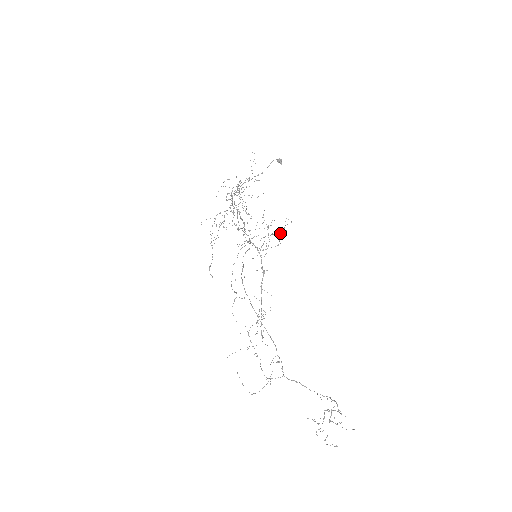
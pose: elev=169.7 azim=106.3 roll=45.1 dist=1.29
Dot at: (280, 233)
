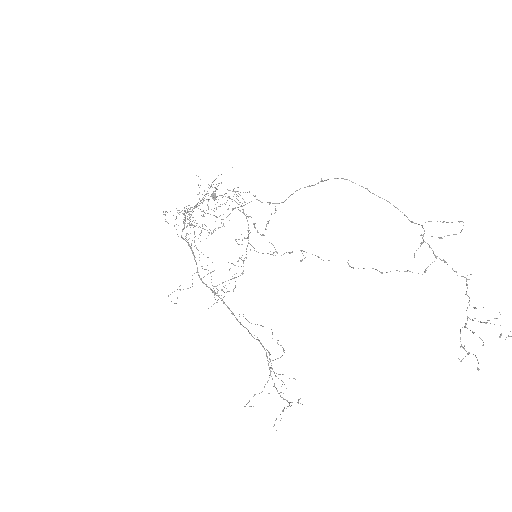
Dot at: occluded
